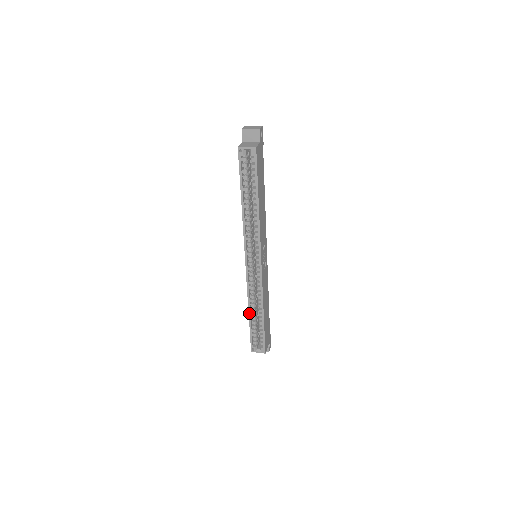
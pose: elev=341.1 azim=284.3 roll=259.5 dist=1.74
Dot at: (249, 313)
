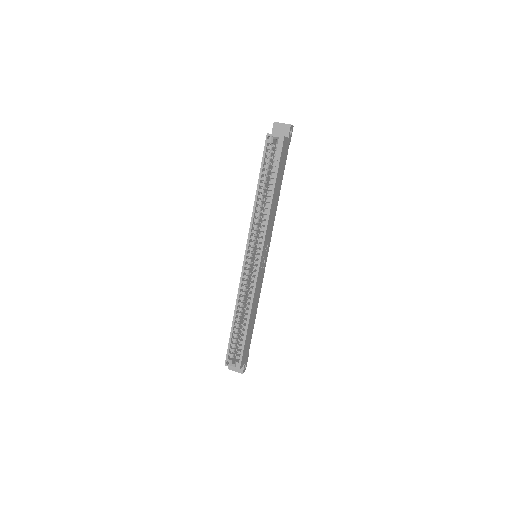
Dot at: (234, 317)
